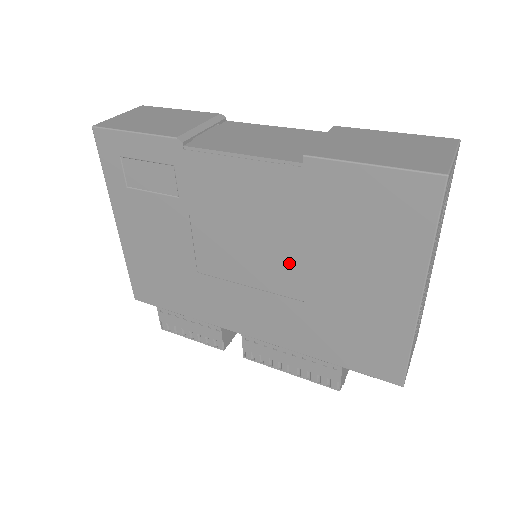
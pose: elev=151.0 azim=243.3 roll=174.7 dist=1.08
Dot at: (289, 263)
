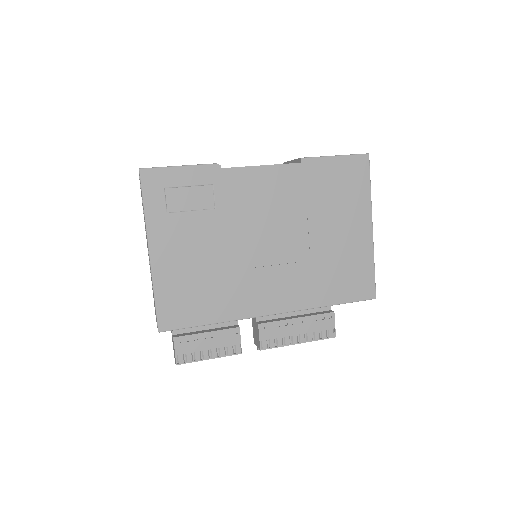
Dot at: (298, 234)
